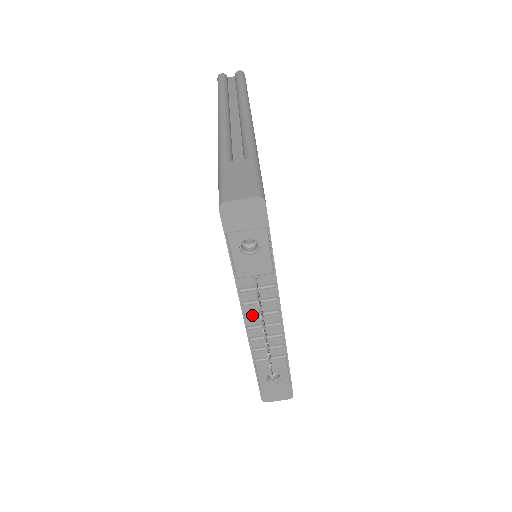
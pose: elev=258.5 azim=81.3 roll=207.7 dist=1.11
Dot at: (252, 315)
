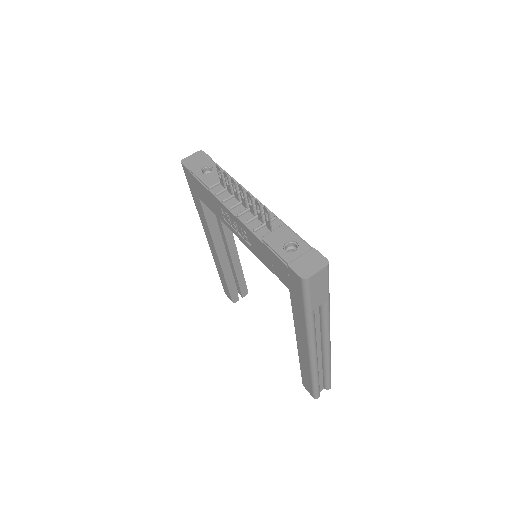
Dot at: (234, 205)
